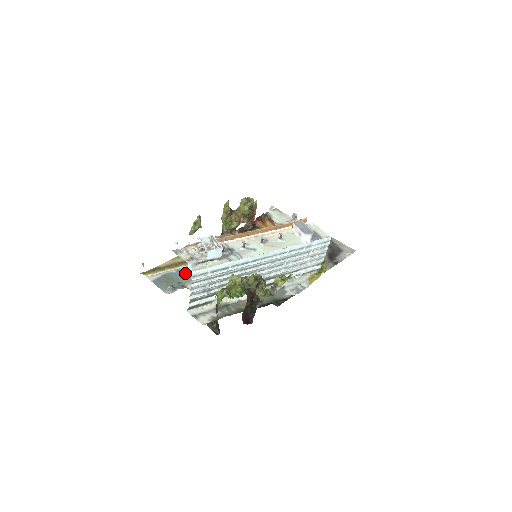
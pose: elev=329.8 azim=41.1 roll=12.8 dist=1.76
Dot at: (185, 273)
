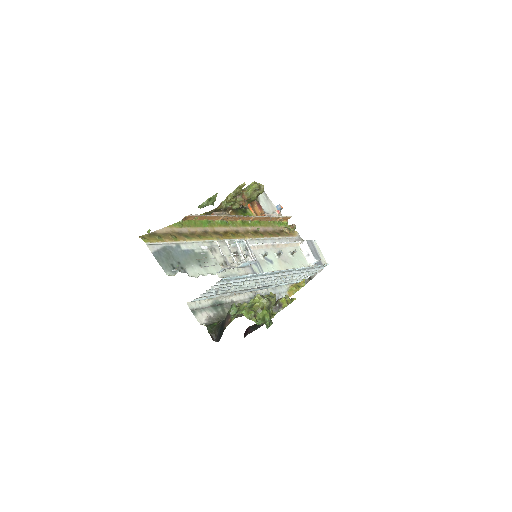
Dot at: (184, 251)
